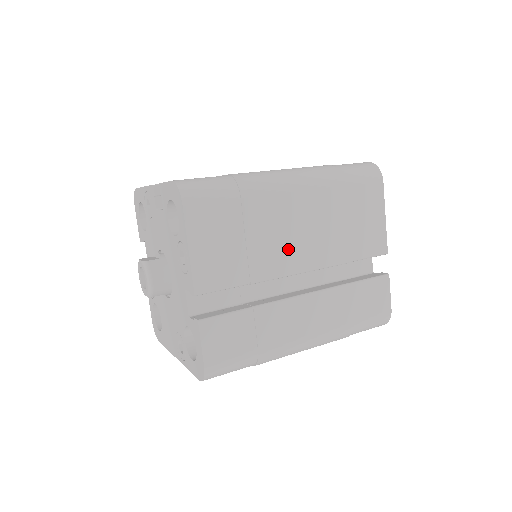
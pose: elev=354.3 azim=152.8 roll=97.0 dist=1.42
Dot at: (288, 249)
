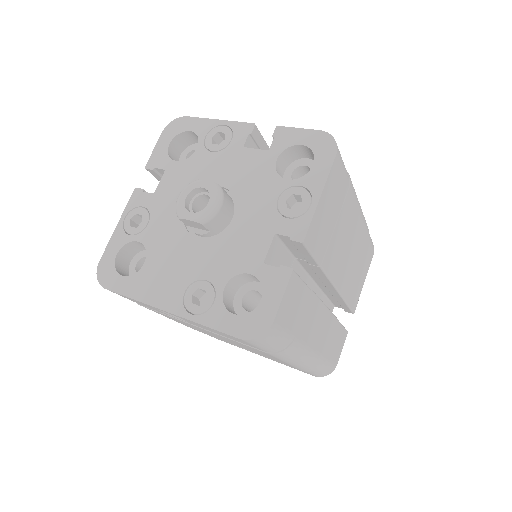
Dot at: (340, 258)
